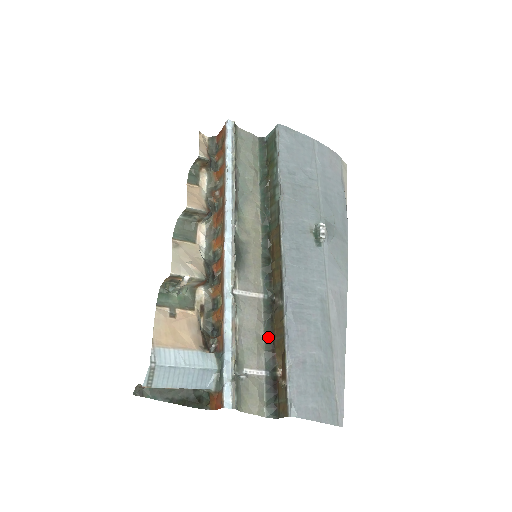
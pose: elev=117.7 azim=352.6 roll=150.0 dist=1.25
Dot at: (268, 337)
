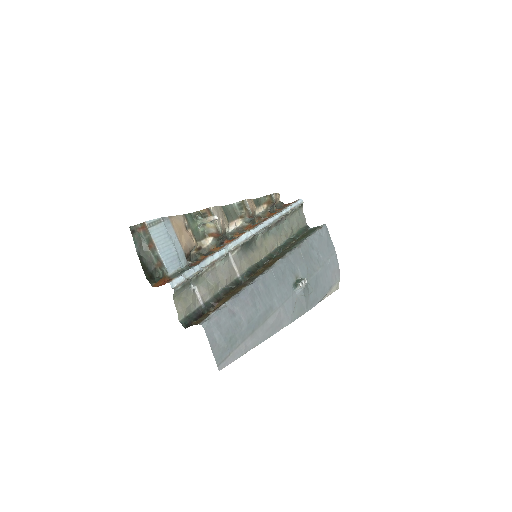
Dot at: (222, 293)
